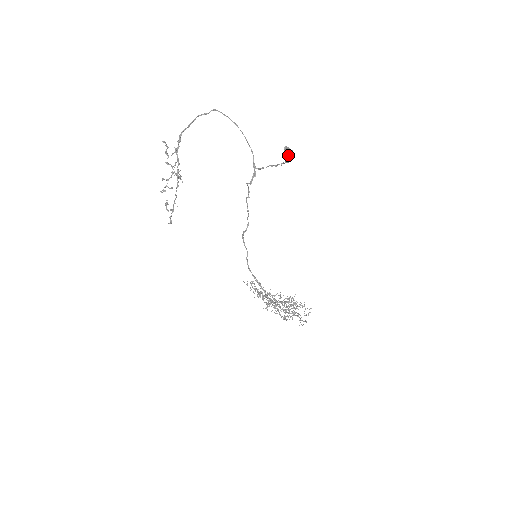
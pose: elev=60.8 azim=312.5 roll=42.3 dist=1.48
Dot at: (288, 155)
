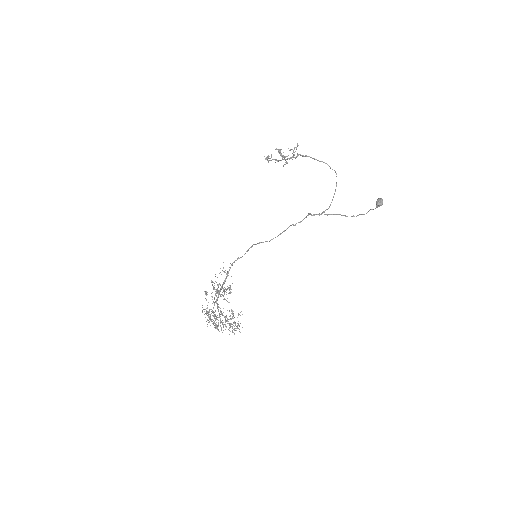
Dot at: (381, 200)
